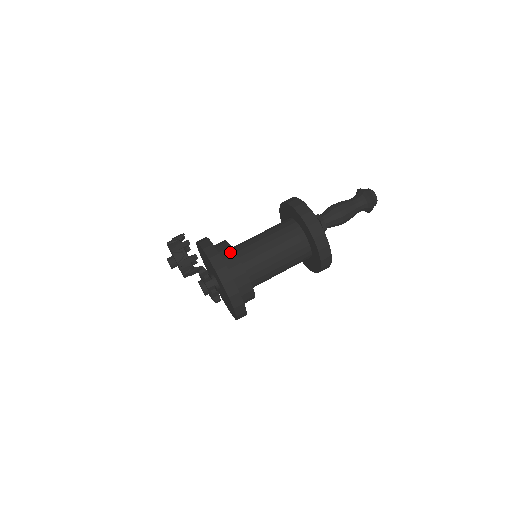
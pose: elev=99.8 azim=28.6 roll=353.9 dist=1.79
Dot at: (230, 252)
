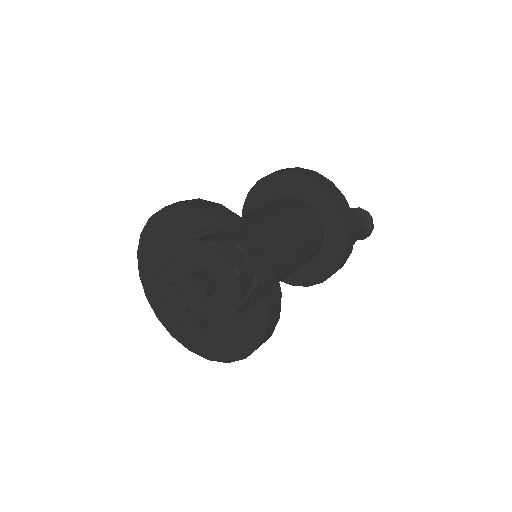
Dot at: occluded
